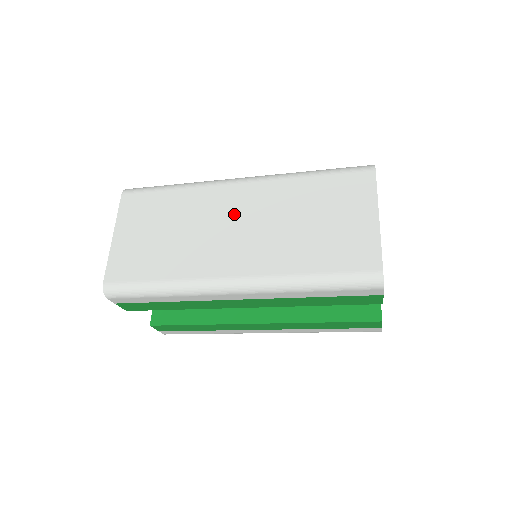
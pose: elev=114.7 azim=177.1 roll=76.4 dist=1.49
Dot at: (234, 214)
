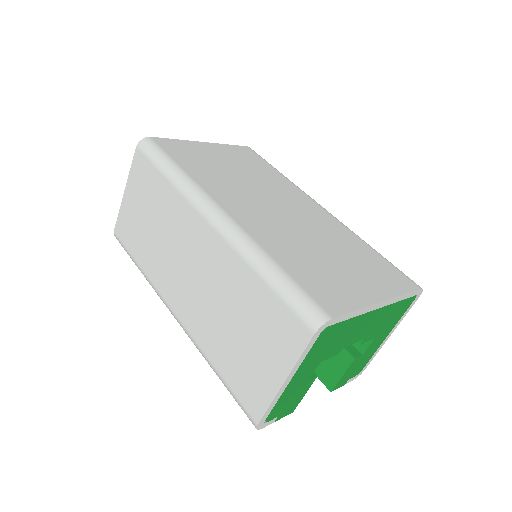
Dot at: (193, 255)
